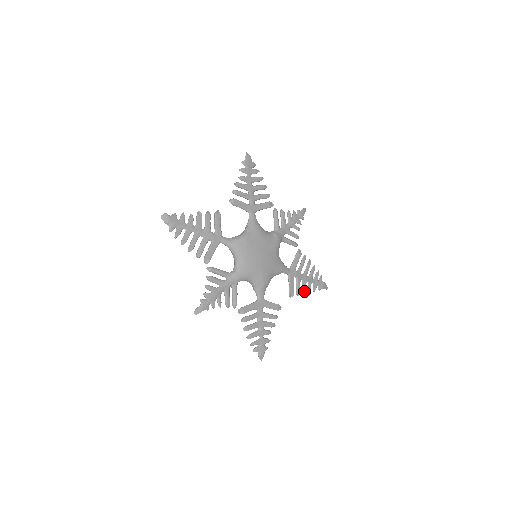
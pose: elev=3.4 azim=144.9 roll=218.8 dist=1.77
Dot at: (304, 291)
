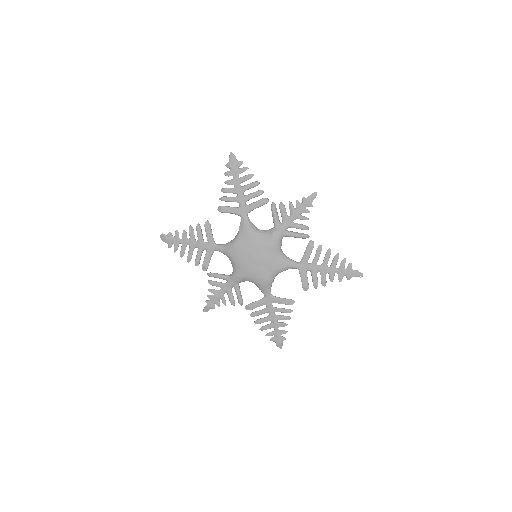
Dot at: (324, 283)
